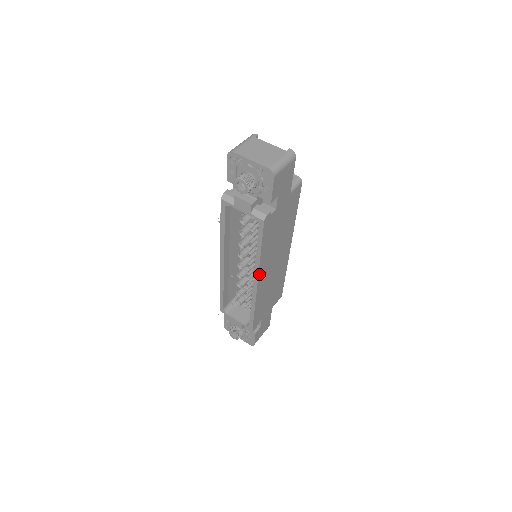
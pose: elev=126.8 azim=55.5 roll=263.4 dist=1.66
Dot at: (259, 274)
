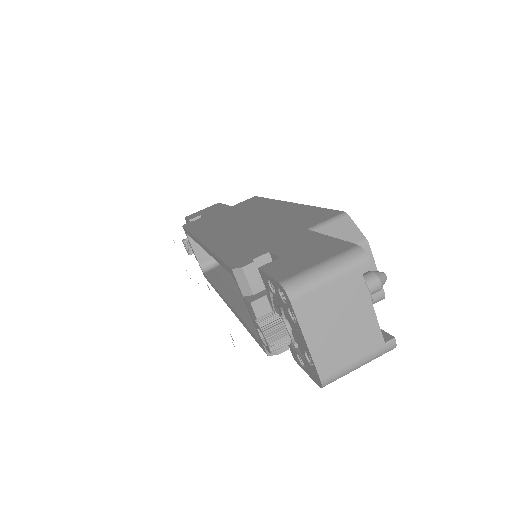
Dot at: occluded
